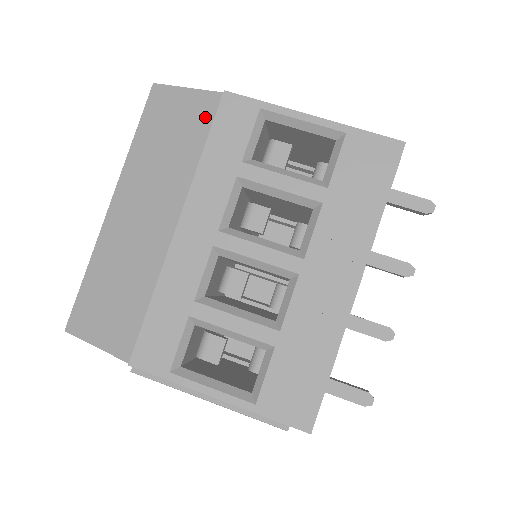
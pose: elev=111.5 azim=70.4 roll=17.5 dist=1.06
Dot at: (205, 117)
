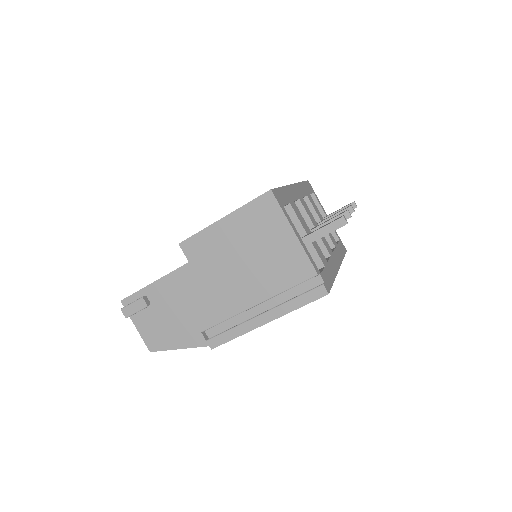
Dot at: occluded
